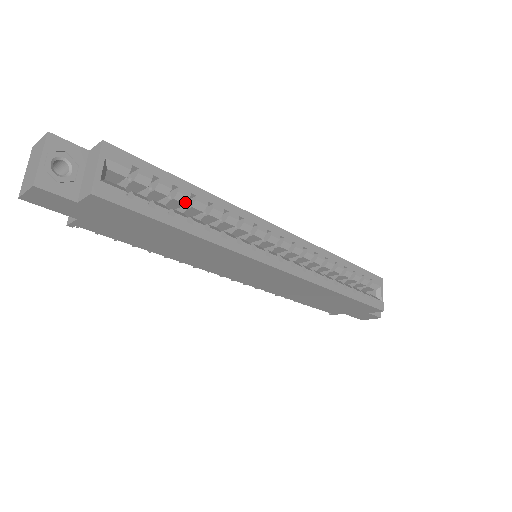
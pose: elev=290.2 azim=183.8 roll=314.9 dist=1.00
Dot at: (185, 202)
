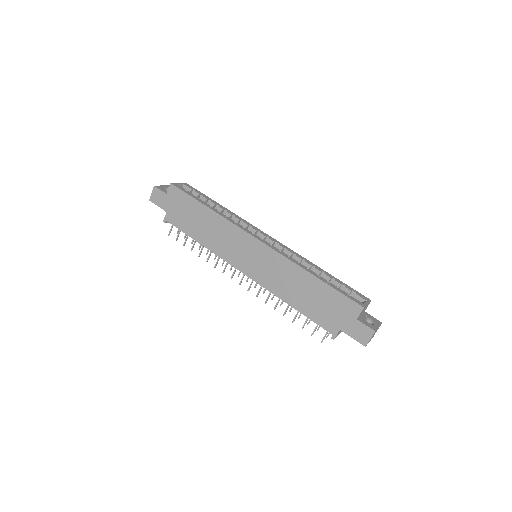
Dot at: (213, 206)
